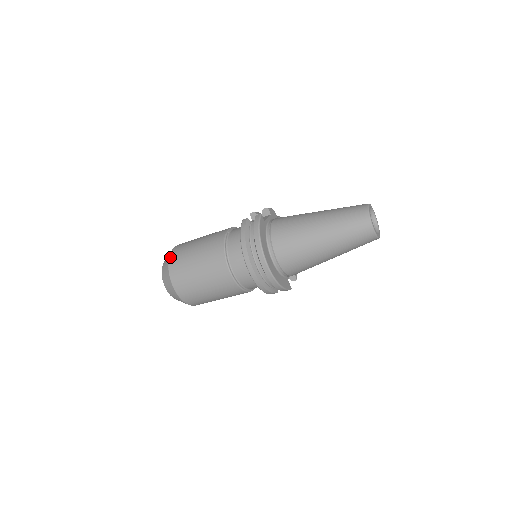
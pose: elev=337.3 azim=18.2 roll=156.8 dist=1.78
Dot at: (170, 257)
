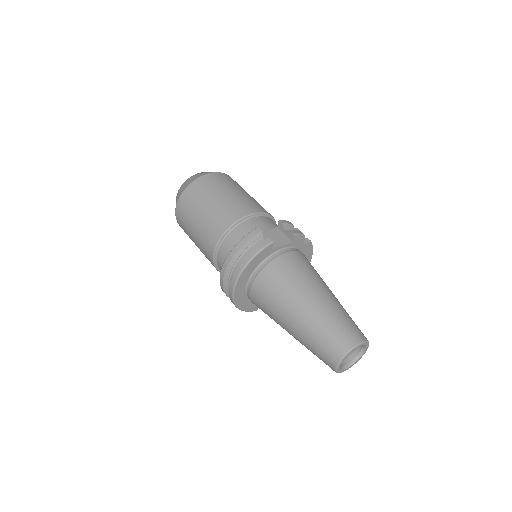
Dot at: (192, 183)
